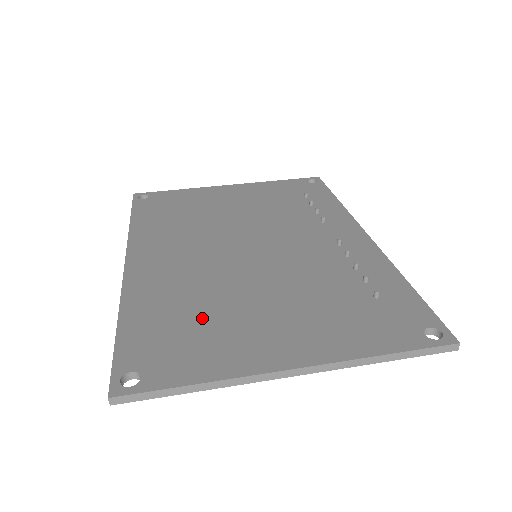
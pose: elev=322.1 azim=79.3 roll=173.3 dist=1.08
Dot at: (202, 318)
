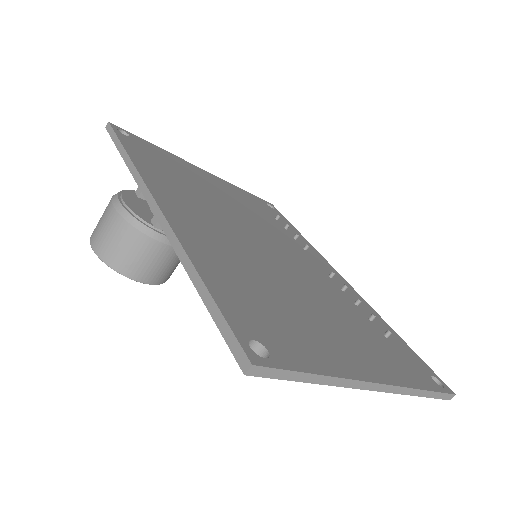
Dot at: (277, 303)
